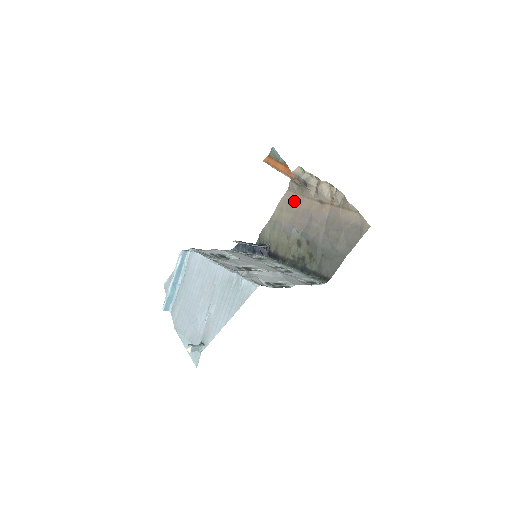
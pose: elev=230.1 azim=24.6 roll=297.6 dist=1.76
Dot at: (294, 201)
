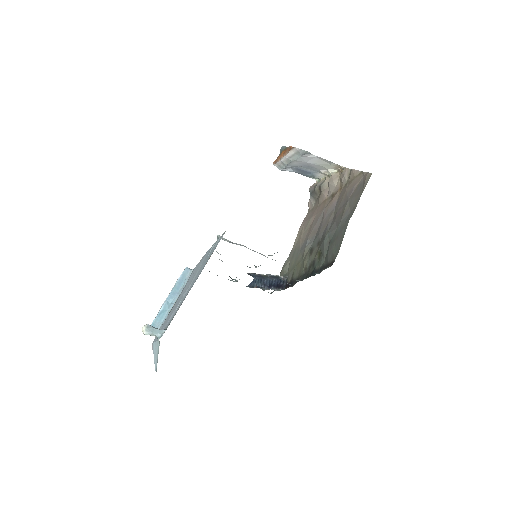
Dot at: (311, 215)
